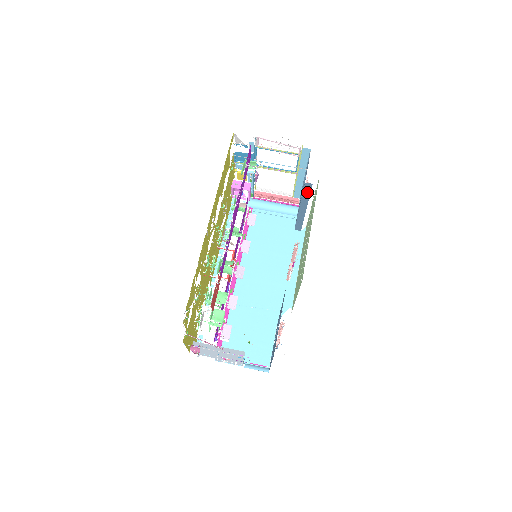
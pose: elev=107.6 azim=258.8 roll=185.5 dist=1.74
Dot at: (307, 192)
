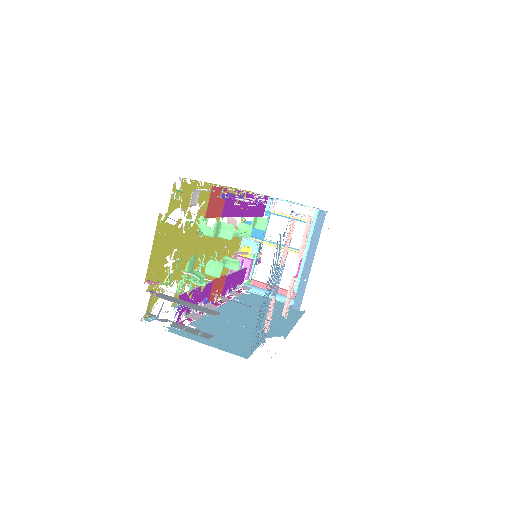
Dot at: (319, 227)
